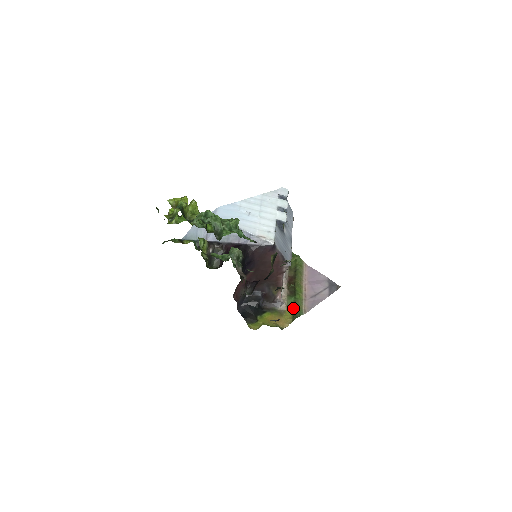
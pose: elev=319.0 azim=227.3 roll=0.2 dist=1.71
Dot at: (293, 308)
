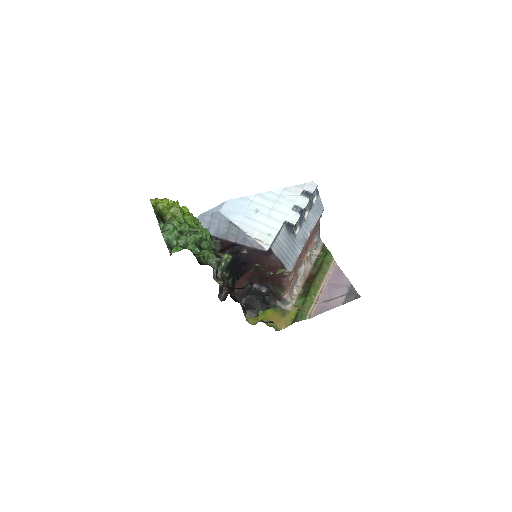
Dot at: (298, 310)
